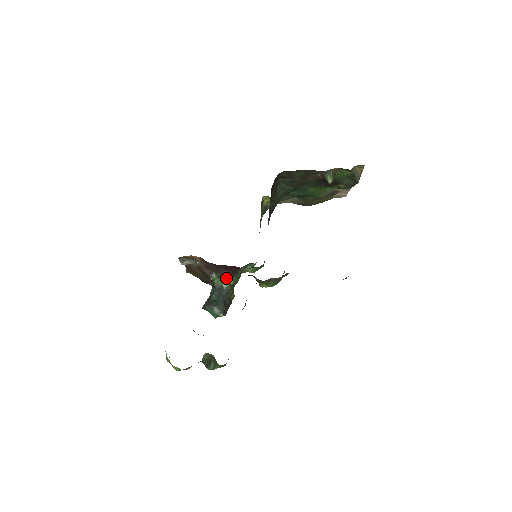
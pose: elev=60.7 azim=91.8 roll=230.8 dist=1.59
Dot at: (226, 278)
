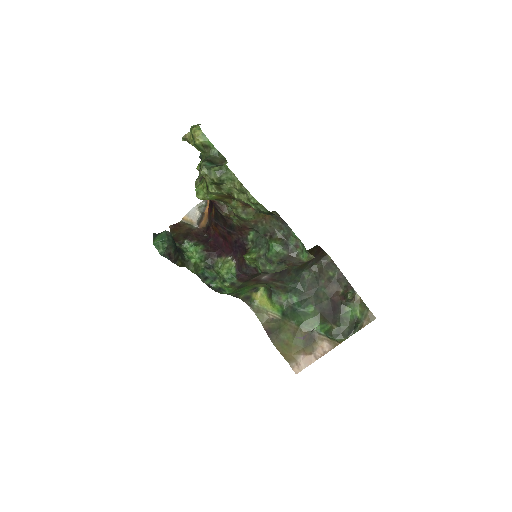
Dot at: (201, 249)
